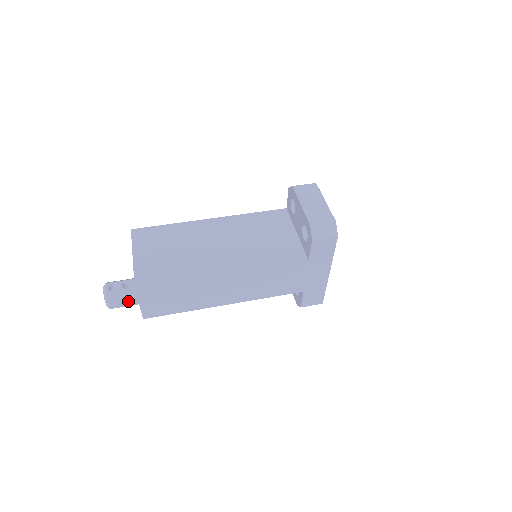
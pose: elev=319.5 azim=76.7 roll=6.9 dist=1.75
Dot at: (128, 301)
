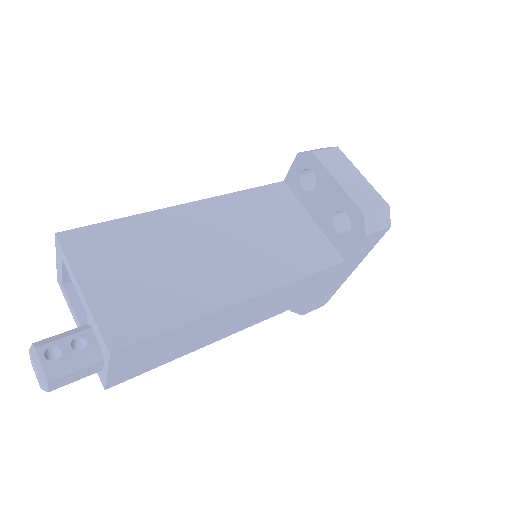
Dot at: (85, 371)
